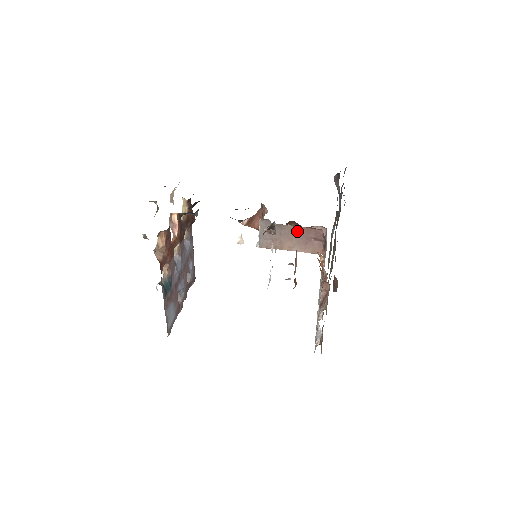
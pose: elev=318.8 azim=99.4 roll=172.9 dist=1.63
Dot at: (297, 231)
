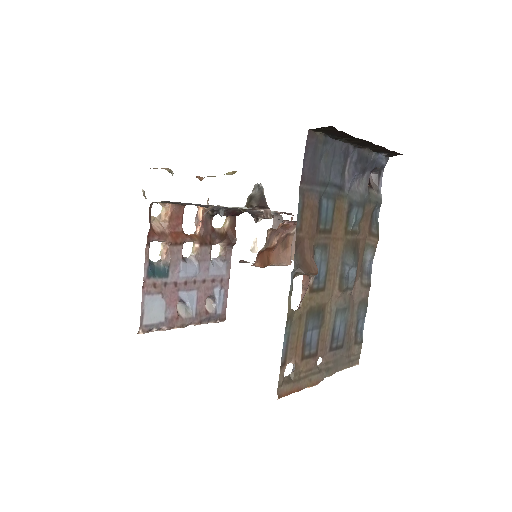
Dot at: occluded
